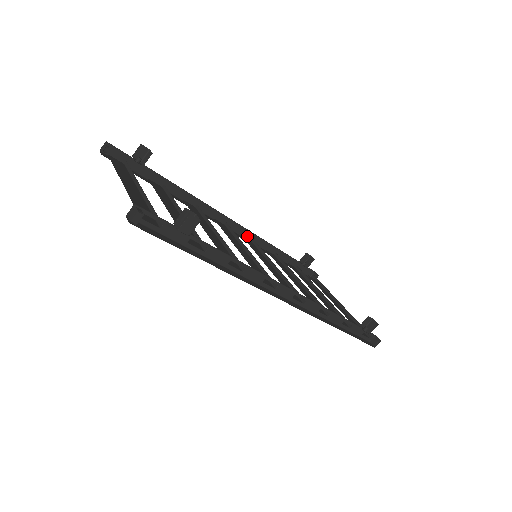
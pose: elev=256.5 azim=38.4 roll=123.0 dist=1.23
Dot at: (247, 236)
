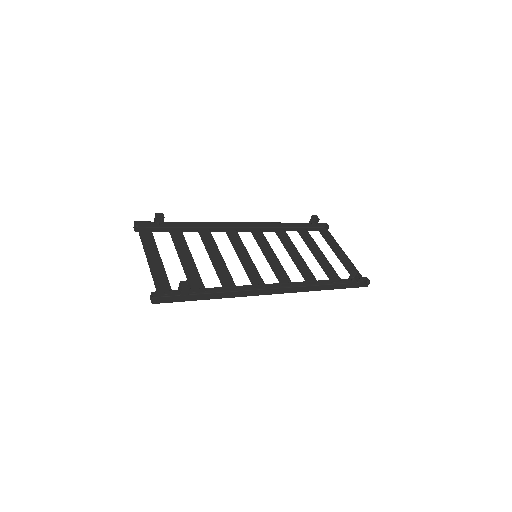
Dot at: (258, 226)
